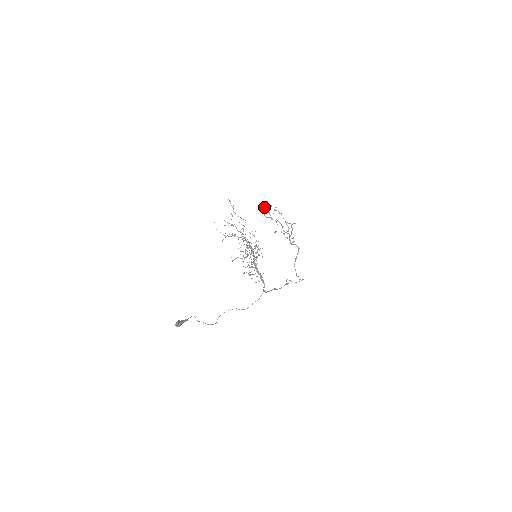
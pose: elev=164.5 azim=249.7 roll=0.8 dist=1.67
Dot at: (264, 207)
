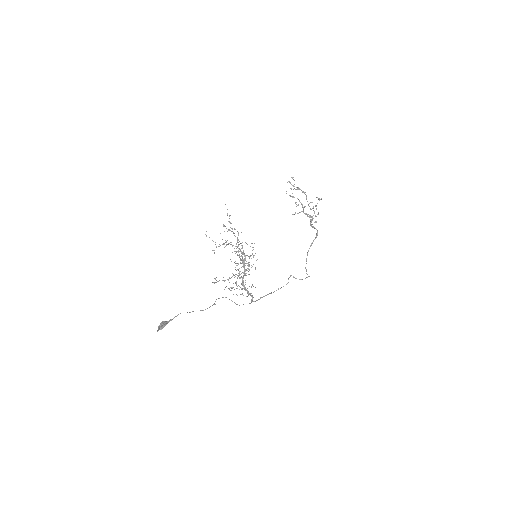
Dot at: (288, 181)
